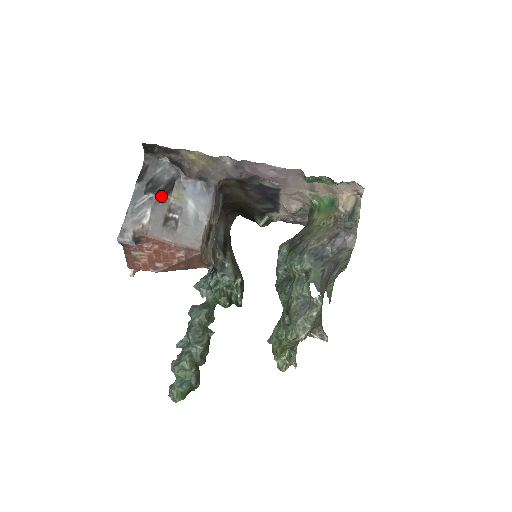
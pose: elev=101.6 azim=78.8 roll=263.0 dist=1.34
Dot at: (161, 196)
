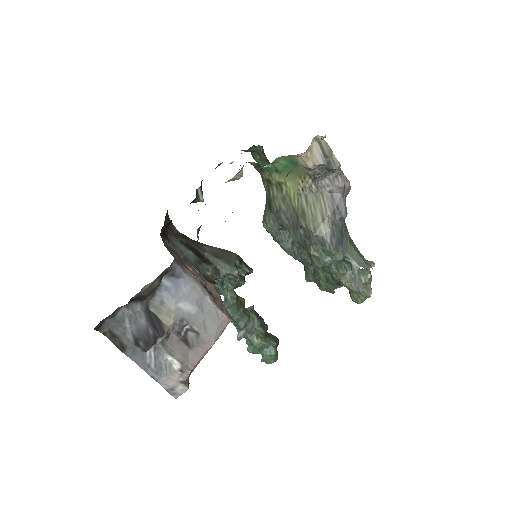
Dot at: (161, 338)
